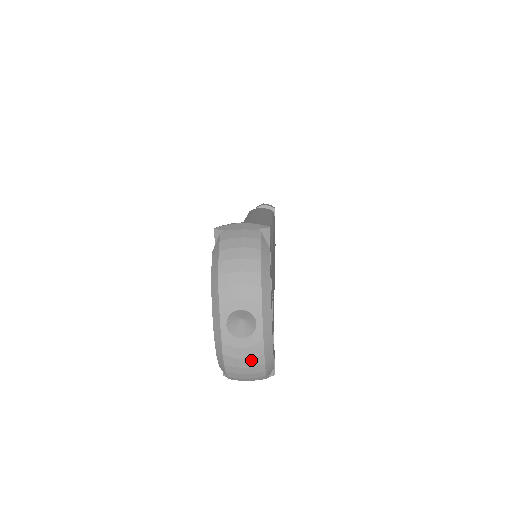
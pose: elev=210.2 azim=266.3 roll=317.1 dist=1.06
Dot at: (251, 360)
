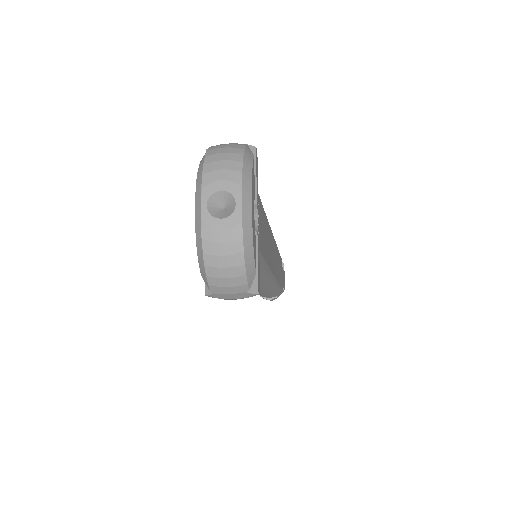
Dot at: (230, 245)
